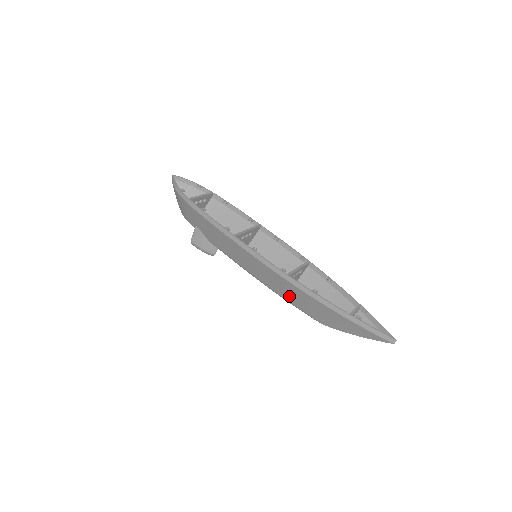
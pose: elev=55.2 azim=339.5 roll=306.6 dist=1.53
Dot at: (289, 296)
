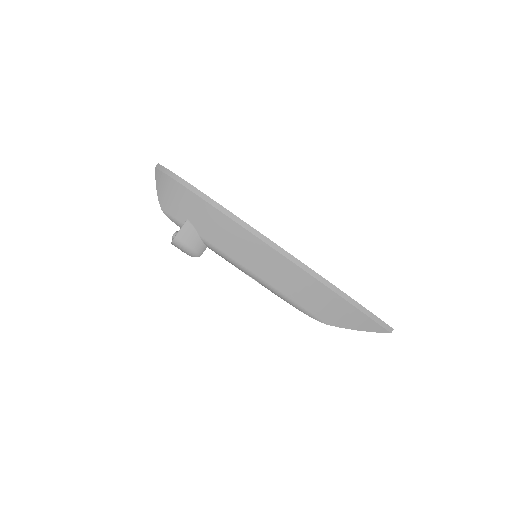
Dot at: (298, 293)
